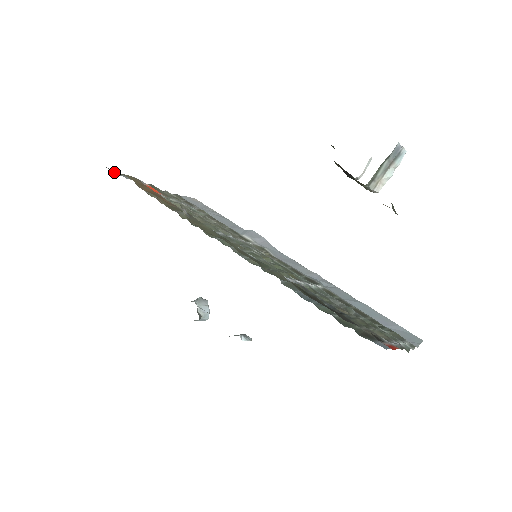
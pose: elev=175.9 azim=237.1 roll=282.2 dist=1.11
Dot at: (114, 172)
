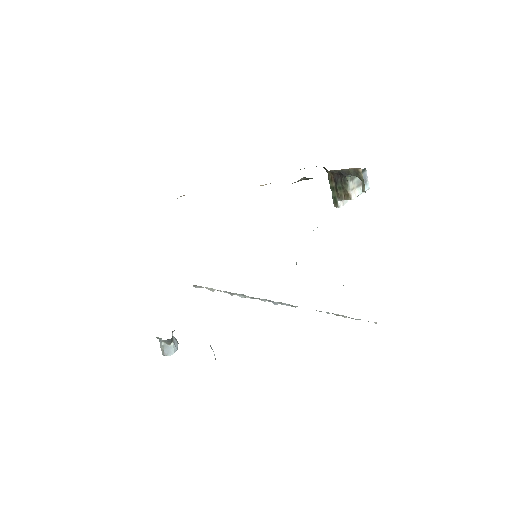
Dot at: occluded
